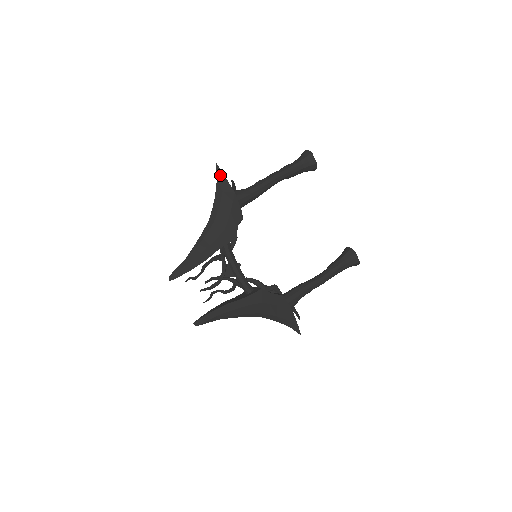
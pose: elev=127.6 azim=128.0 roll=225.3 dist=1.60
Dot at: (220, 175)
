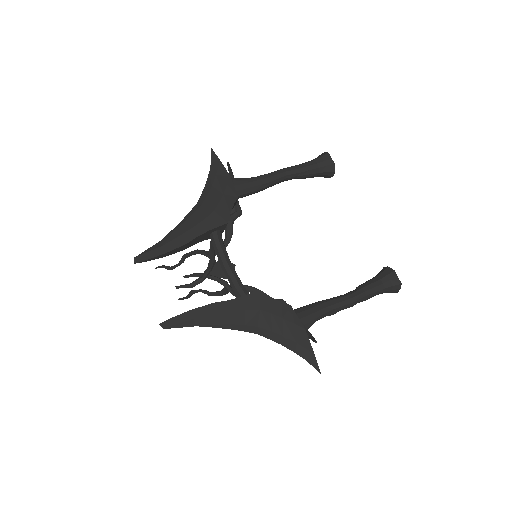
Dot at: (215, 160)
